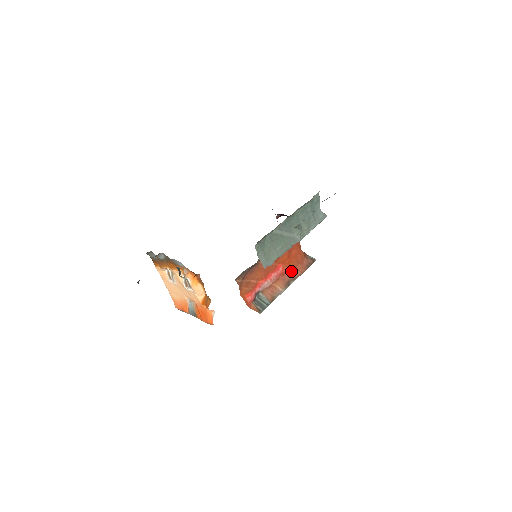
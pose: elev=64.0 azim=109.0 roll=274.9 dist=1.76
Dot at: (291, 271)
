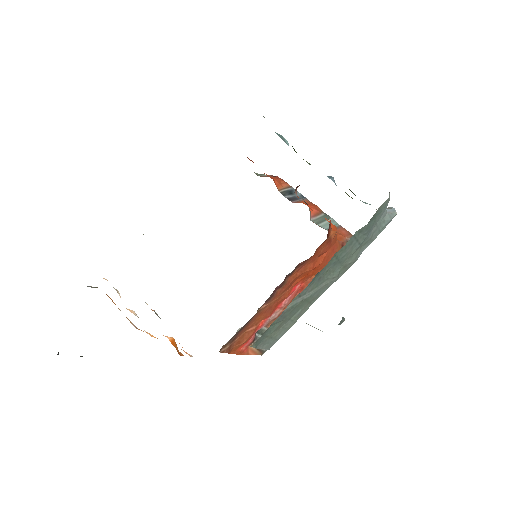
Dot at: occluded
